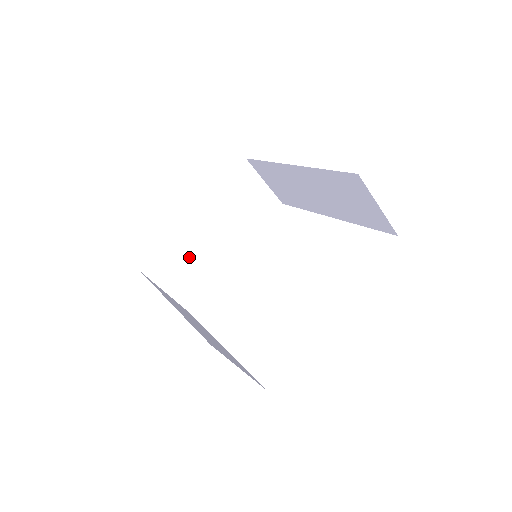
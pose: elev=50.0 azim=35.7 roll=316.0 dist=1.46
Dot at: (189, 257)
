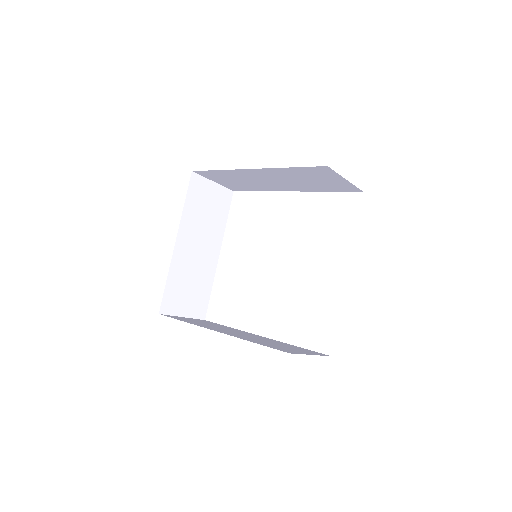
Dot at: (187, 278)
